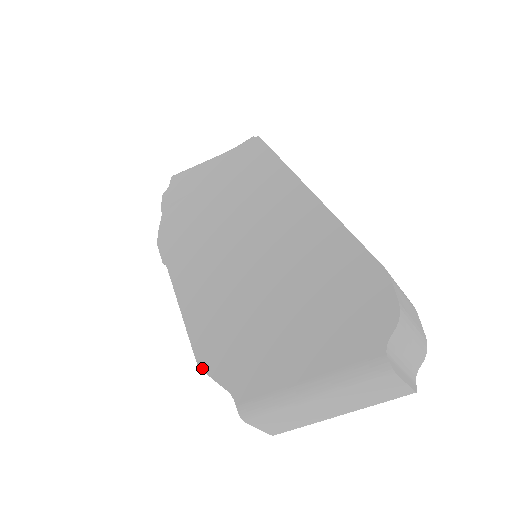
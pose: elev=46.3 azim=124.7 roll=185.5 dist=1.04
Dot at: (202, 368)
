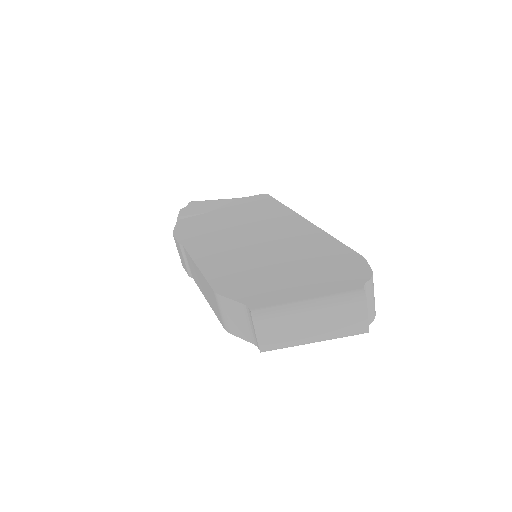
Dot at: (219, 293)
